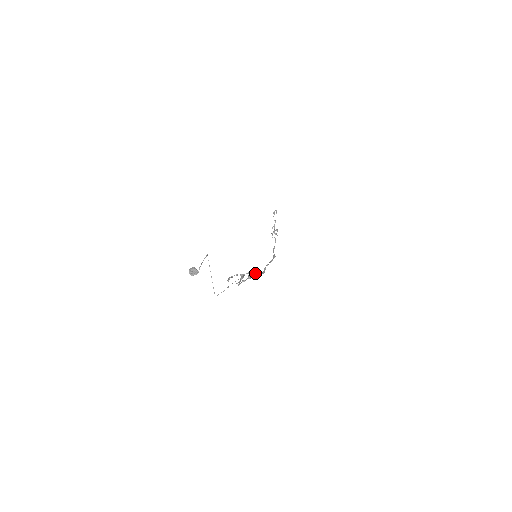
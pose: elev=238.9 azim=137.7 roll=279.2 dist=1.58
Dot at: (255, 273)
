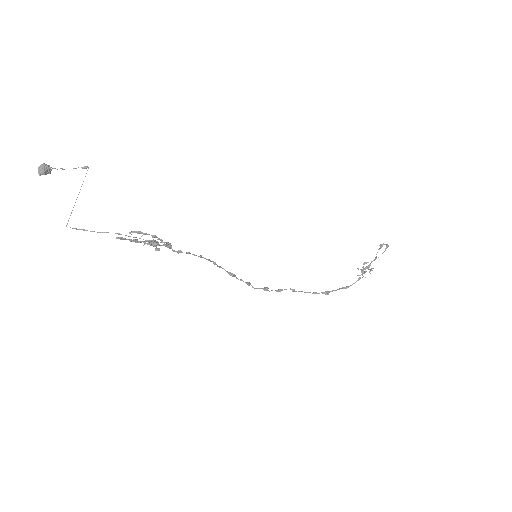
Dot at: (227, 271)
